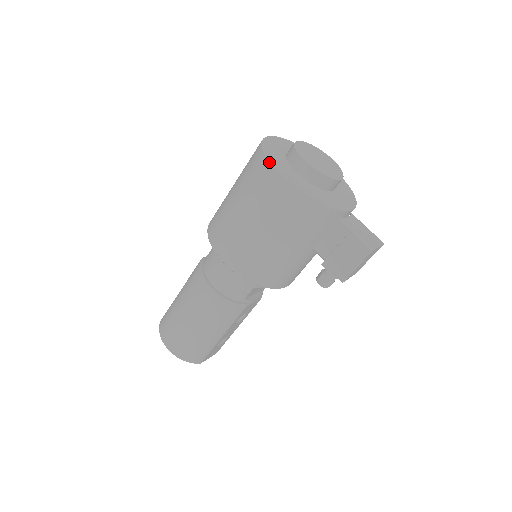
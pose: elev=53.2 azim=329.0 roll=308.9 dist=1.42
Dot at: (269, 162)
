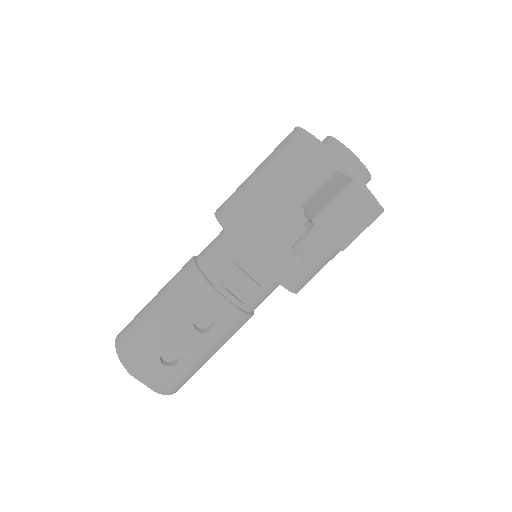
Dot at: occluded
